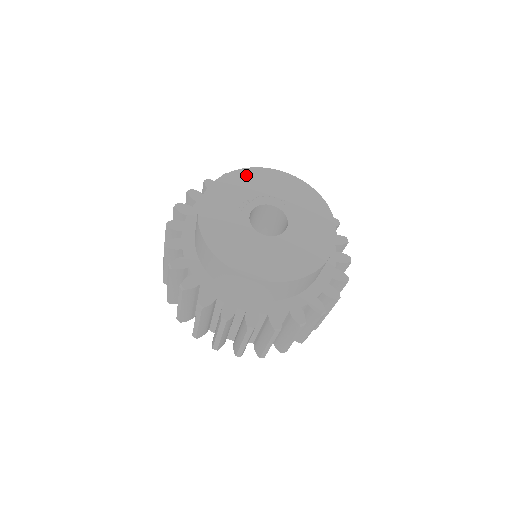
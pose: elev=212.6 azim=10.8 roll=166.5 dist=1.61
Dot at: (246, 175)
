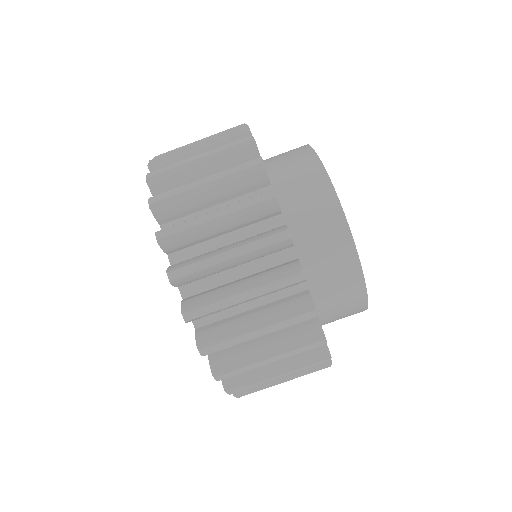
Dot at: occluded
